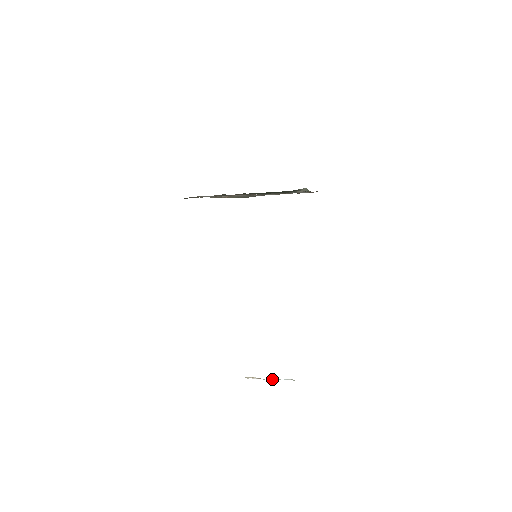
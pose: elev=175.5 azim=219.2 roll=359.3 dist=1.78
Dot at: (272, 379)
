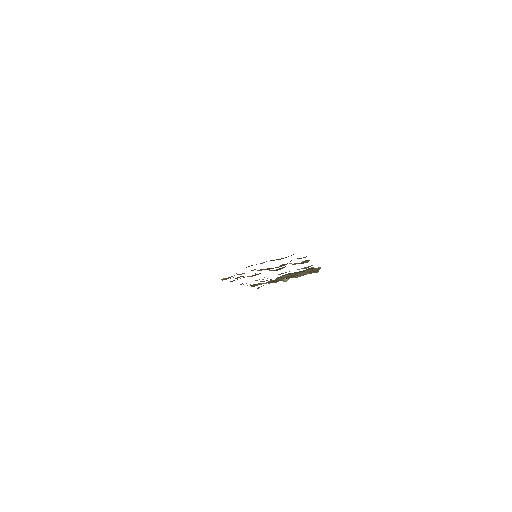
Dot at: occluded
